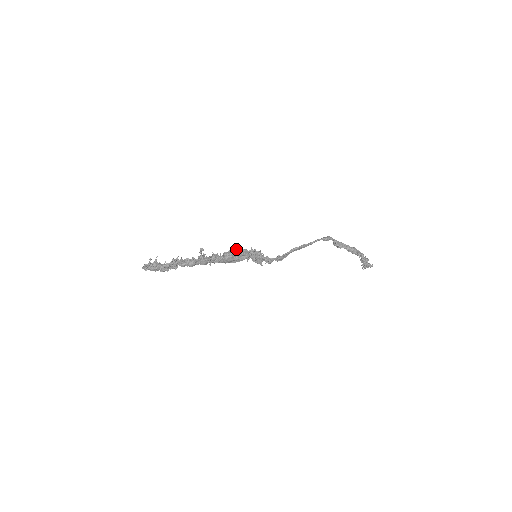
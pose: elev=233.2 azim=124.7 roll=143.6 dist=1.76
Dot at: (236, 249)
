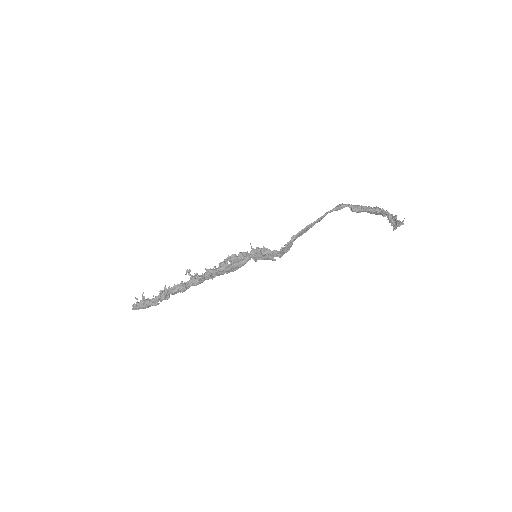
Dot at: (230, 256)
